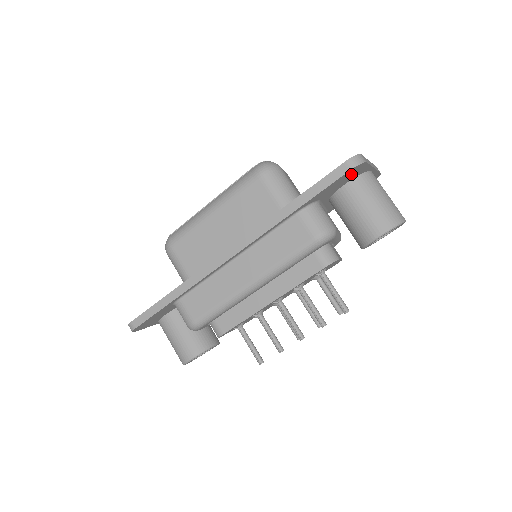
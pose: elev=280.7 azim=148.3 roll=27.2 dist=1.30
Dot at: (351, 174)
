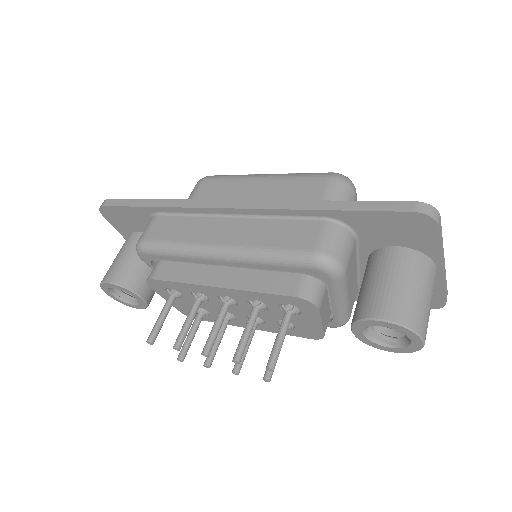
Dot at: (412, 229)
